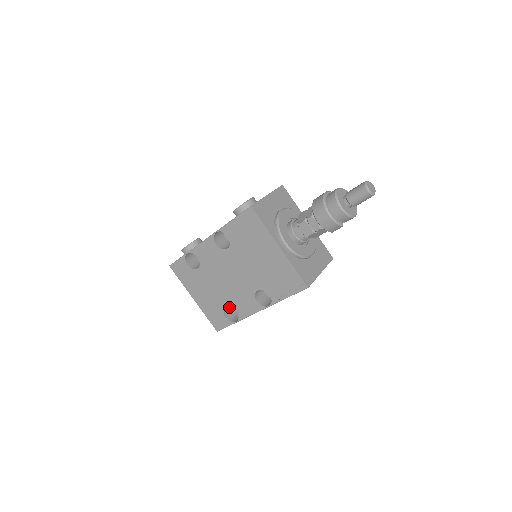
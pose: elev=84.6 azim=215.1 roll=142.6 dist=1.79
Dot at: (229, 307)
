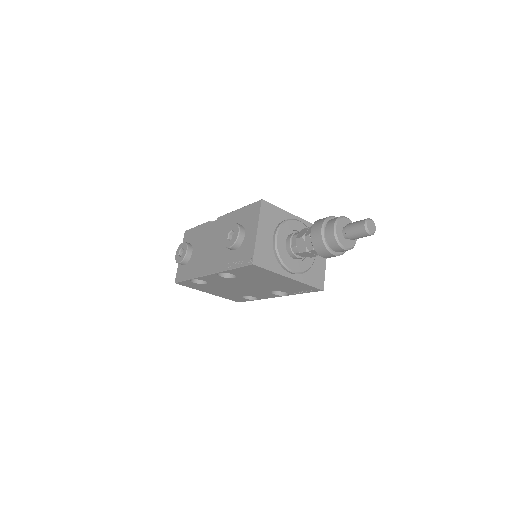
Dot at: occluded
